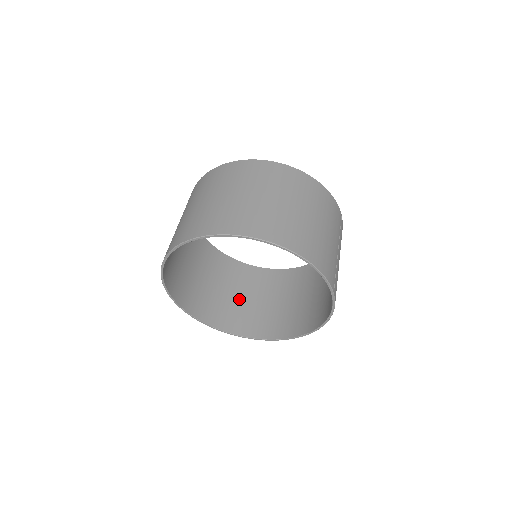
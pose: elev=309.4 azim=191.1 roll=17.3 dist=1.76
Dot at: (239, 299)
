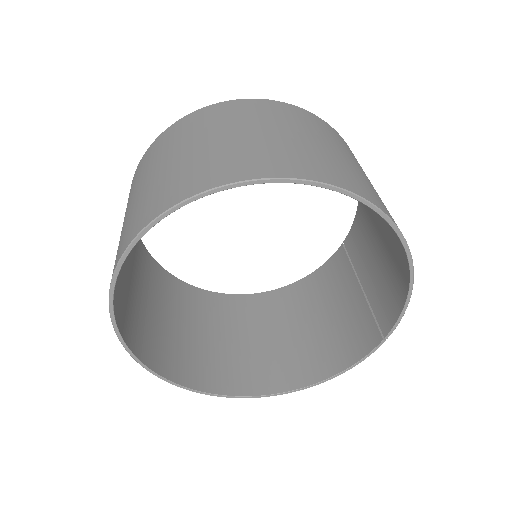
Dot at: (160, 317)
